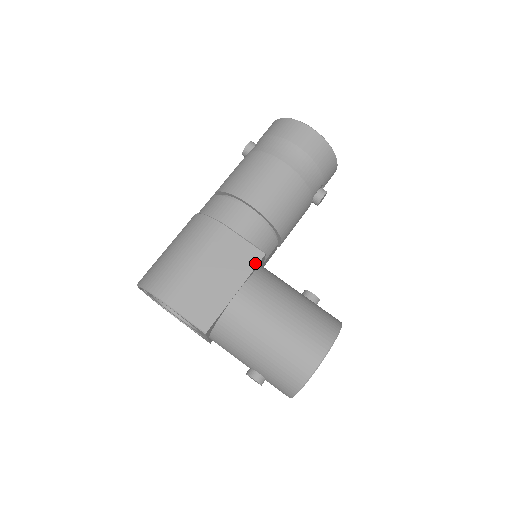
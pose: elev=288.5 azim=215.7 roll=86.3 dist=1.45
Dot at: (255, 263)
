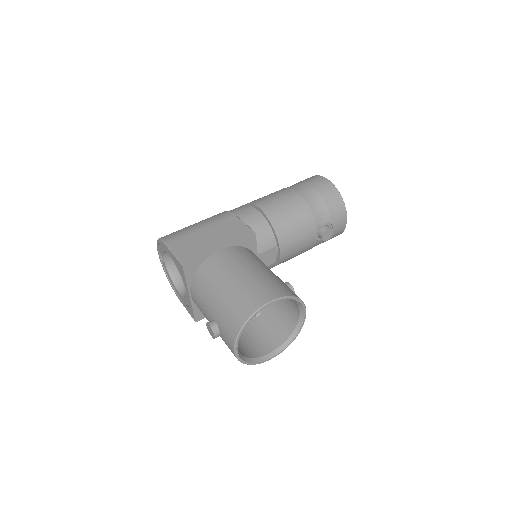
Dot at: (244, 236)
